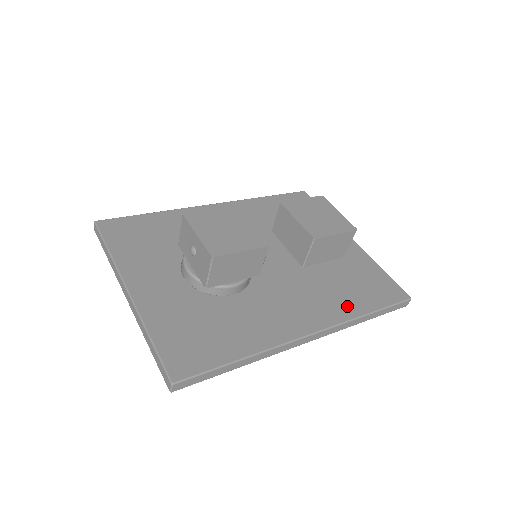
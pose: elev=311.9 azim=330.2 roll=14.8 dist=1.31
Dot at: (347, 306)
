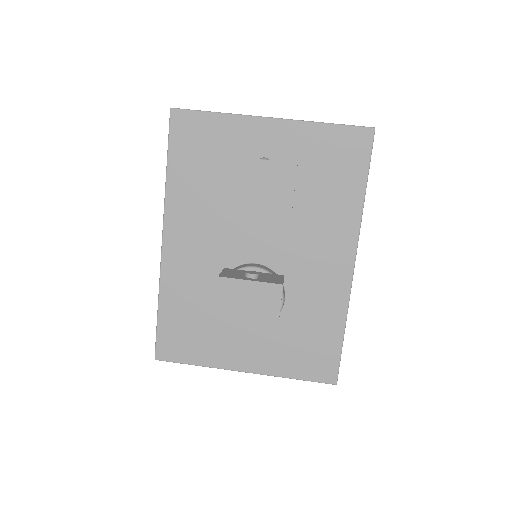
Dot at: (347, 209)
